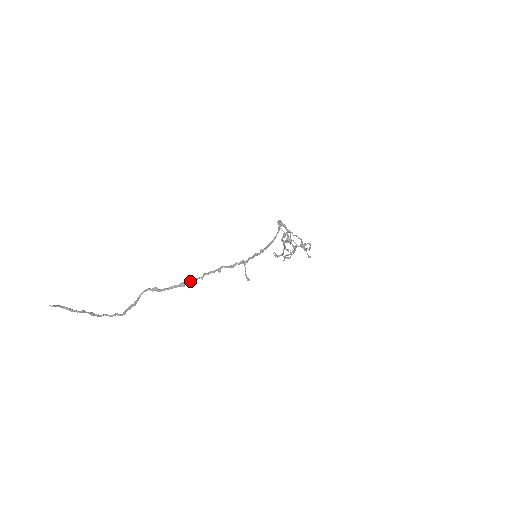
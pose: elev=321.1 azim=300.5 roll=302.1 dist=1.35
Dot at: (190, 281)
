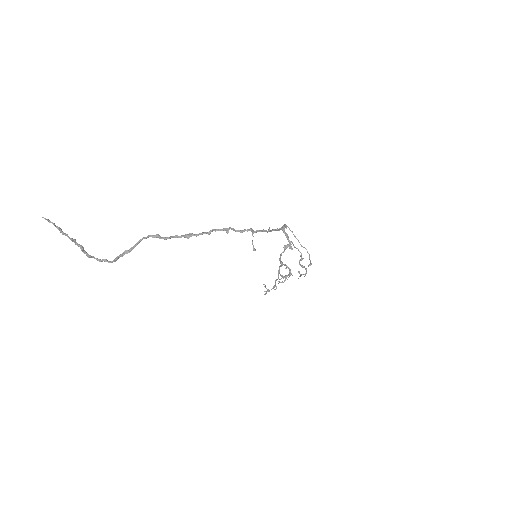
Dot at: (196, 234)
